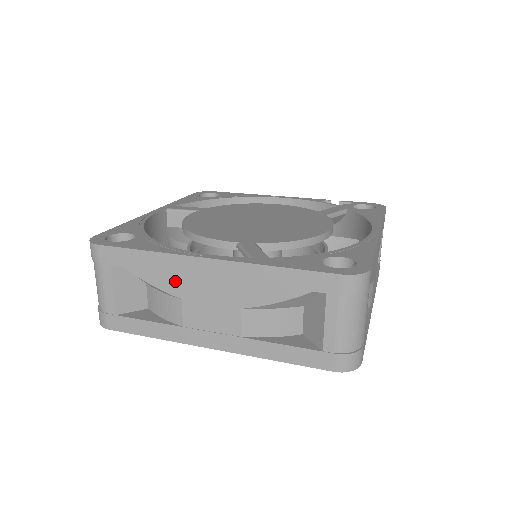
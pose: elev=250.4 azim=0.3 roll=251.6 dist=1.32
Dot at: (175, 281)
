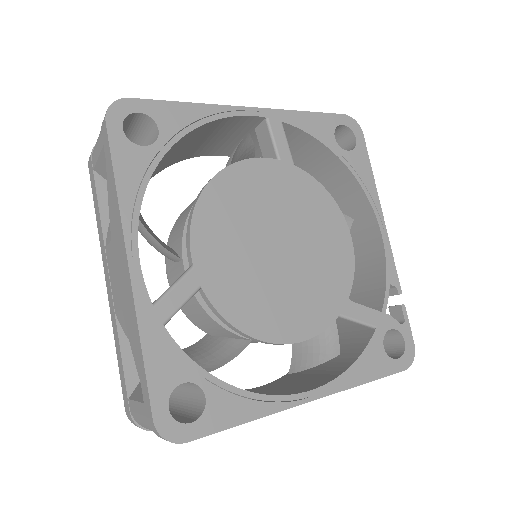
Dot at: (115, 228)
